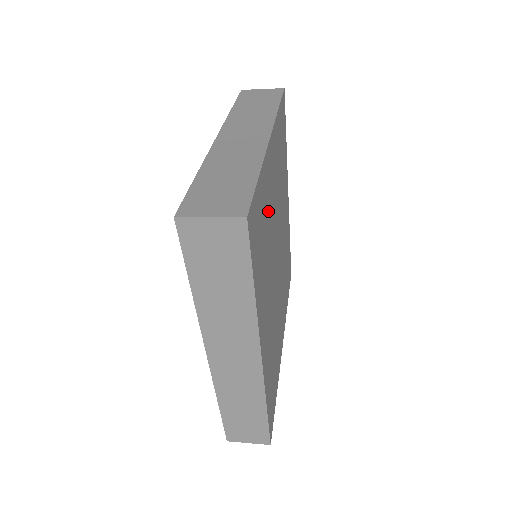
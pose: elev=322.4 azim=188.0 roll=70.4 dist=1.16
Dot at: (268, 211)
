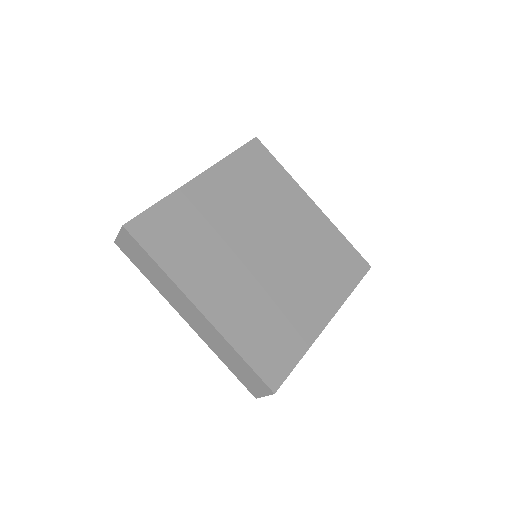
Dot at: (249, 311)
